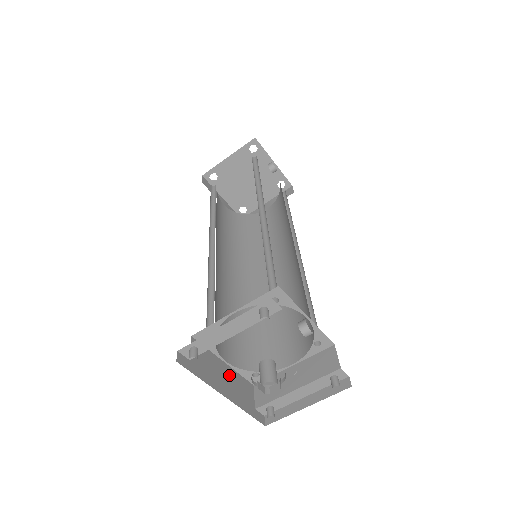
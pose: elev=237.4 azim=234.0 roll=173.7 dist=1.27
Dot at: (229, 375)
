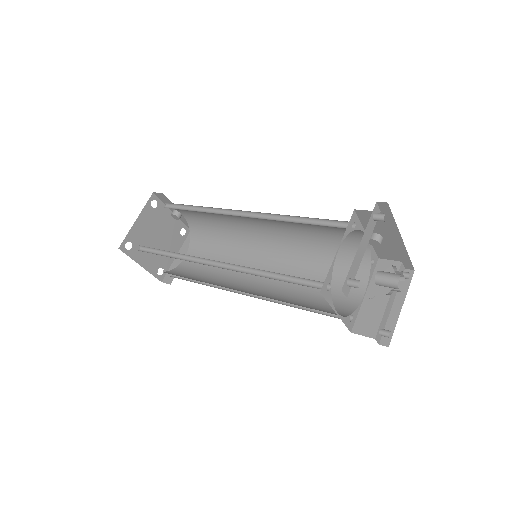
Dot at: occluded
